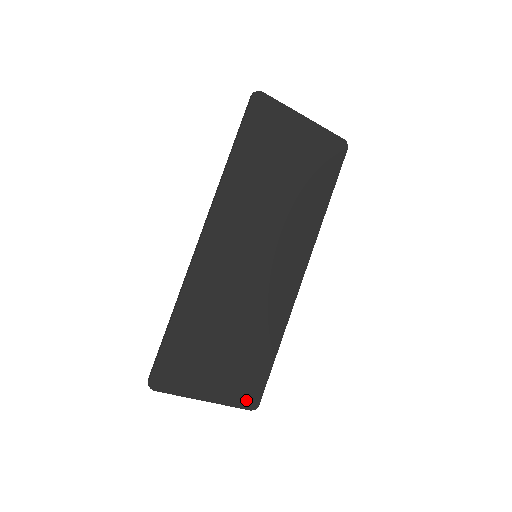
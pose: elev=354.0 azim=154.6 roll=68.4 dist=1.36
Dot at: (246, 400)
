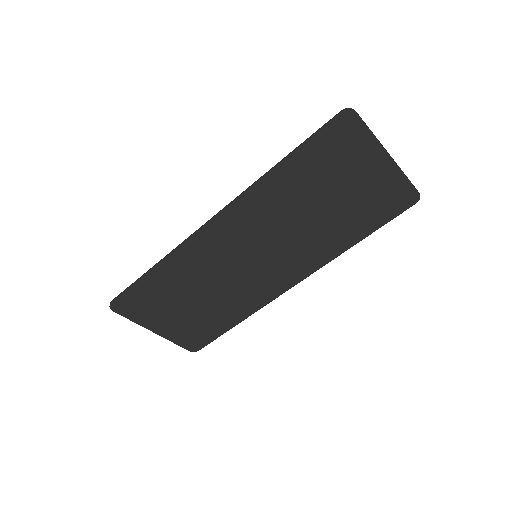
Dot at: (189, 344)
